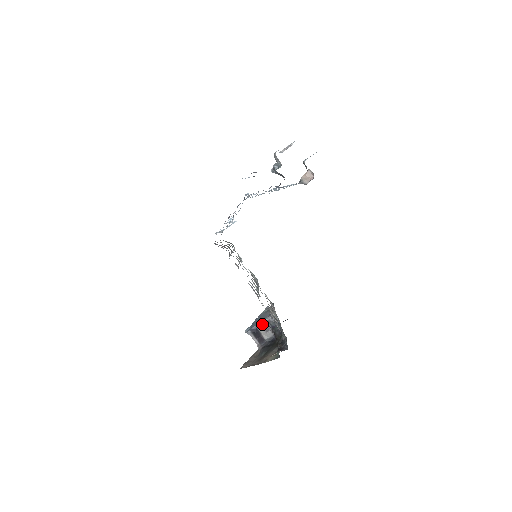
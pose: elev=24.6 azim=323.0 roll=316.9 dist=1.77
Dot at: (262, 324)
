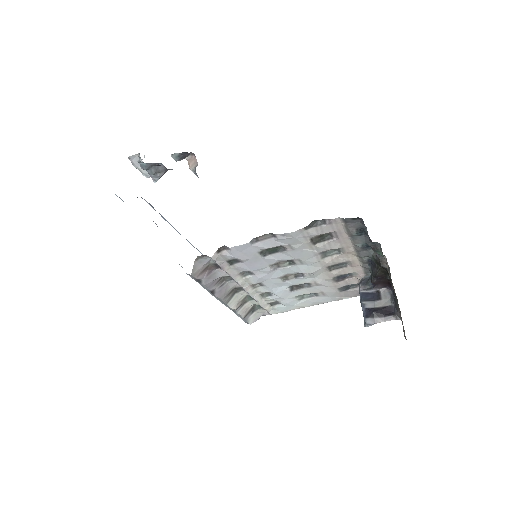
Dot at: (364, 300)
